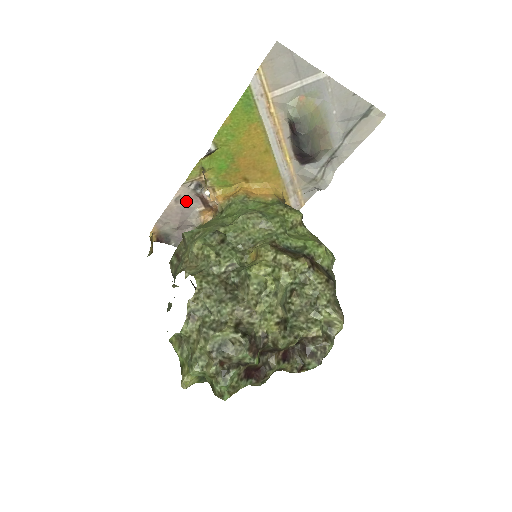
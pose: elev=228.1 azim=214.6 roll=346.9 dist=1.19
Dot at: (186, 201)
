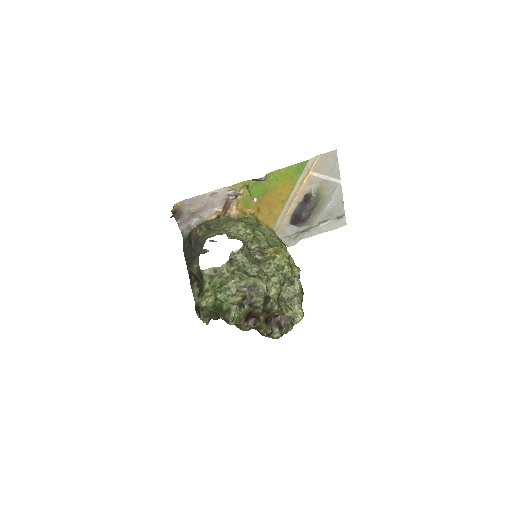
Dot at: (216, 199)
